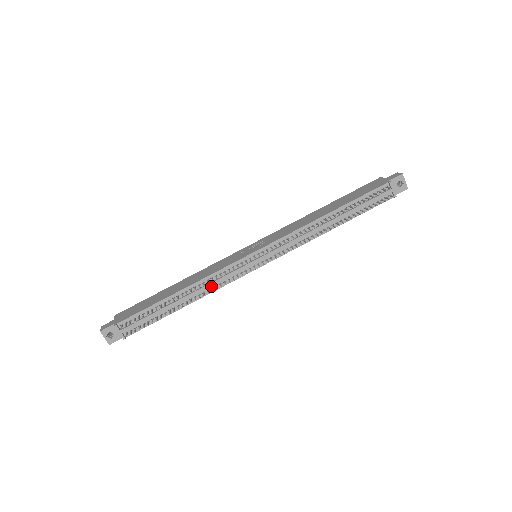
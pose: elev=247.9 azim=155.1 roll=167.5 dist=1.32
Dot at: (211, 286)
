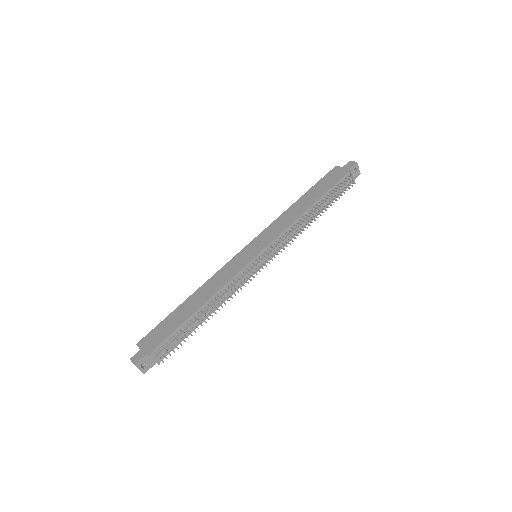
Dot at: (227, 293)
